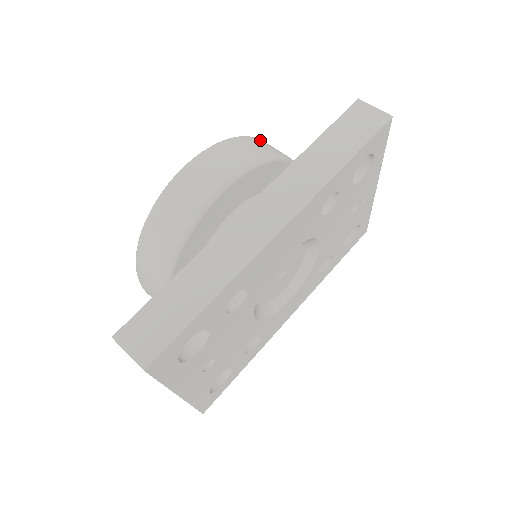
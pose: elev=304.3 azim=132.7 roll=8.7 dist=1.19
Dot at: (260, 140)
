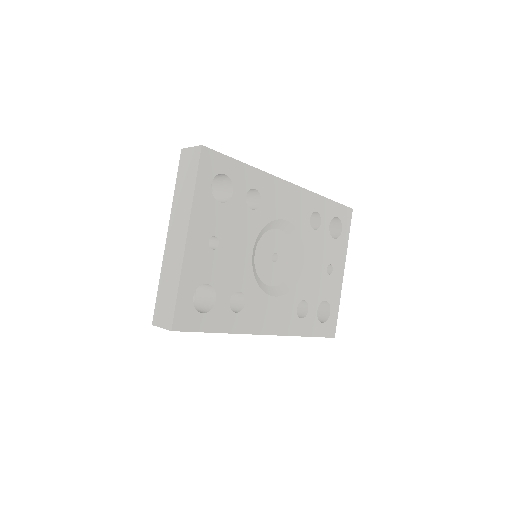
Dot at: occluded
